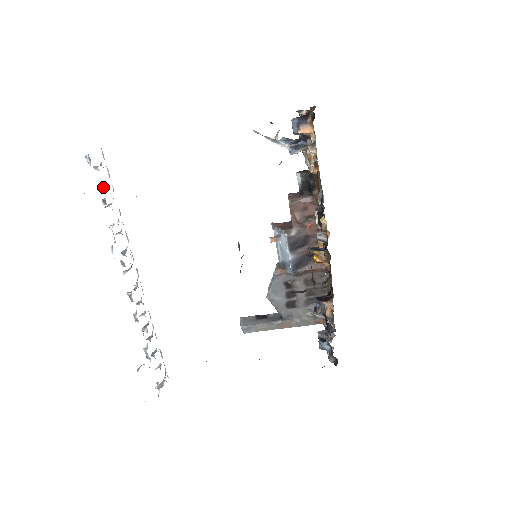
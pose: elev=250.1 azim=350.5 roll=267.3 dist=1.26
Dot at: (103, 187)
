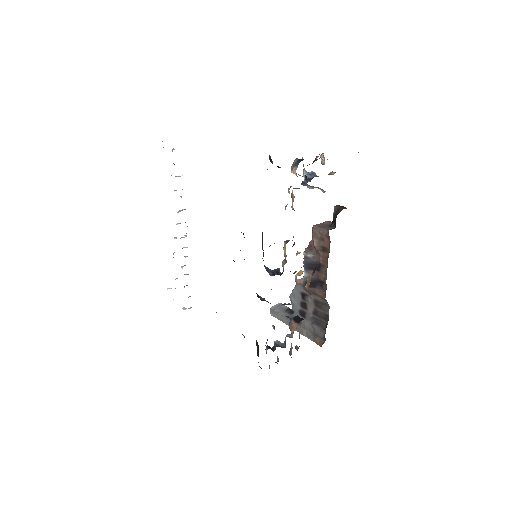
Dot at: (174, 164)
